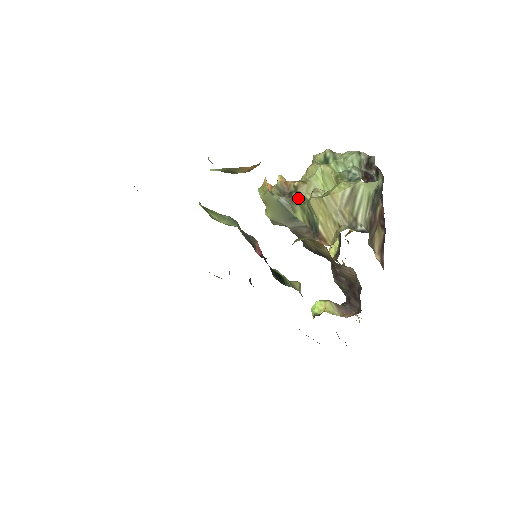
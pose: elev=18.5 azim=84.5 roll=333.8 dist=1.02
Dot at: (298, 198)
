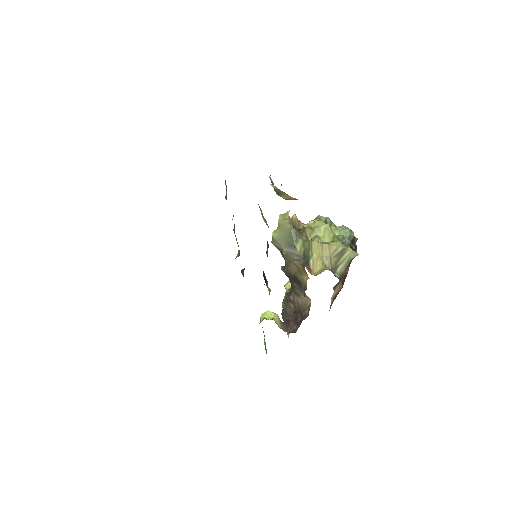
Dot at: (304, 235)
